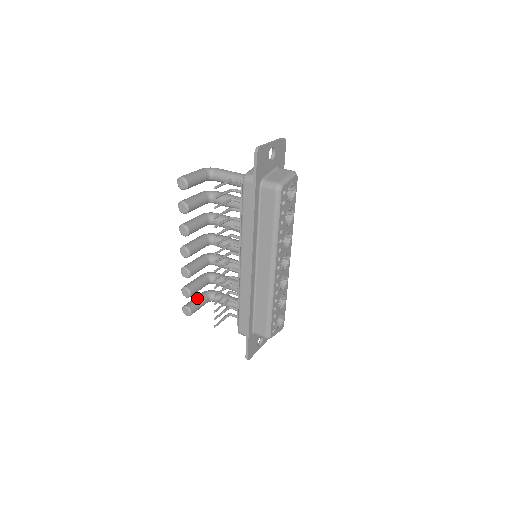
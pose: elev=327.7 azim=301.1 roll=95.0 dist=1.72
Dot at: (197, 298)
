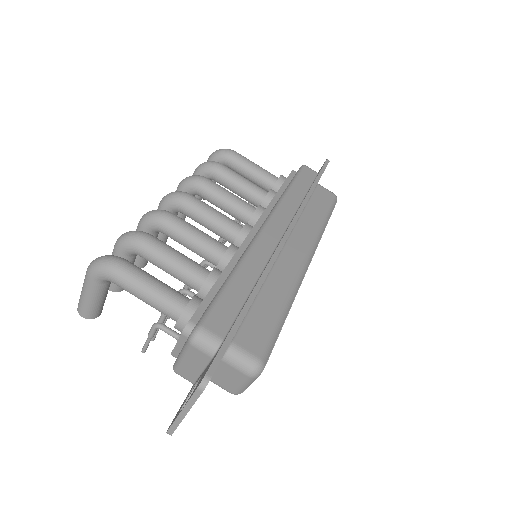
Dot at: occluded
